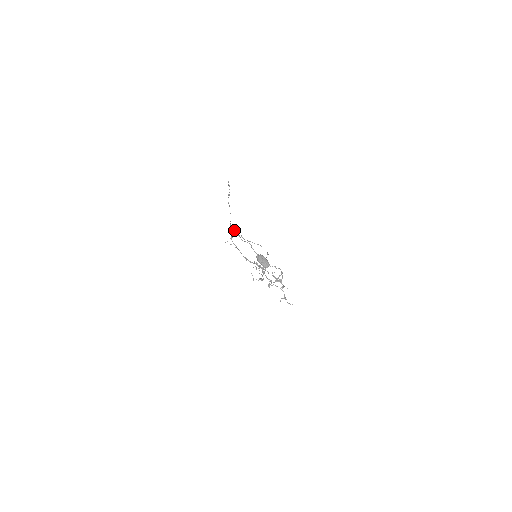
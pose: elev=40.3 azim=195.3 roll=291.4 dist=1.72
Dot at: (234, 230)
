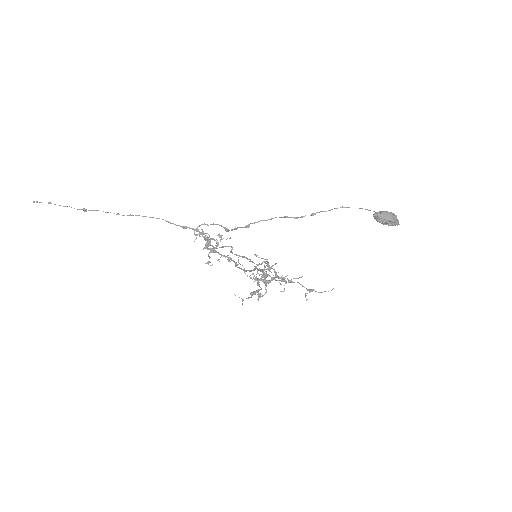
Dot at: (226, 229)
